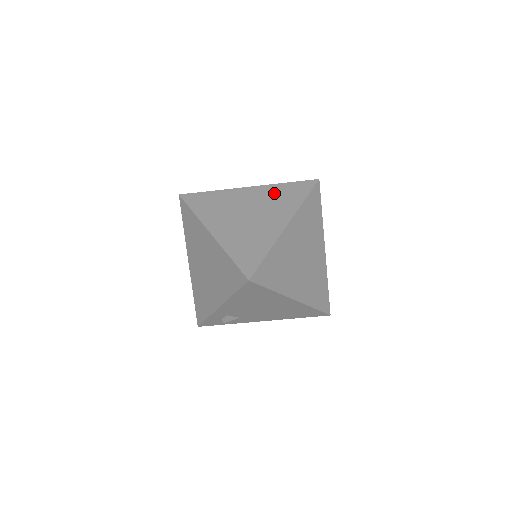
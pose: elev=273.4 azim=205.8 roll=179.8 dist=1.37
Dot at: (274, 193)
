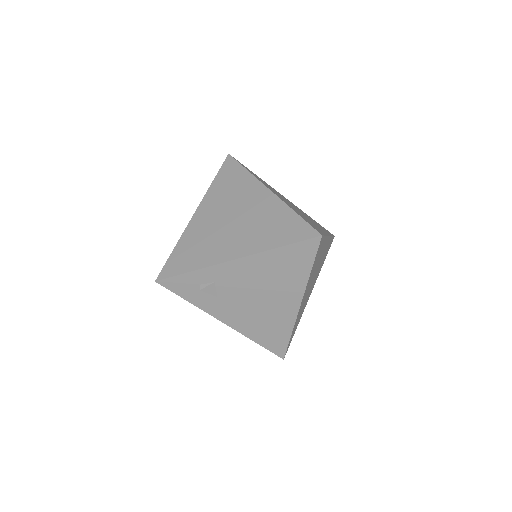
Dot at: (307, 215)
